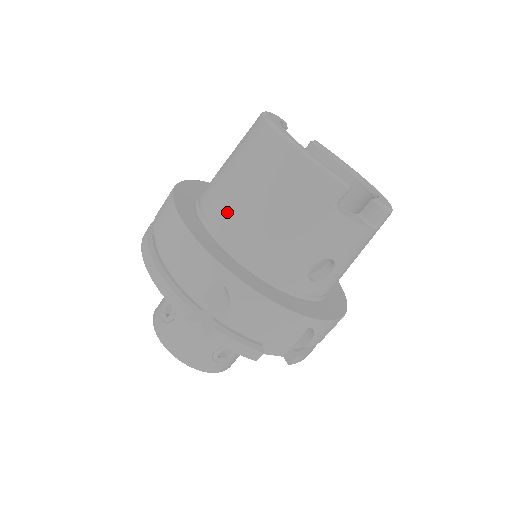
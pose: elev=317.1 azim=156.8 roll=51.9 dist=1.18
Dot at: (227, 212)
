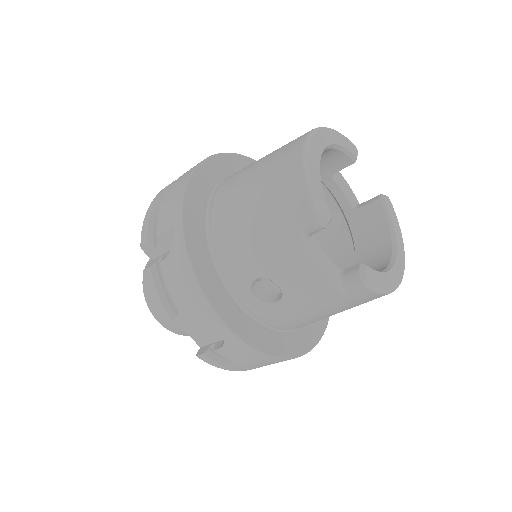
Dot at: (230, 186)
